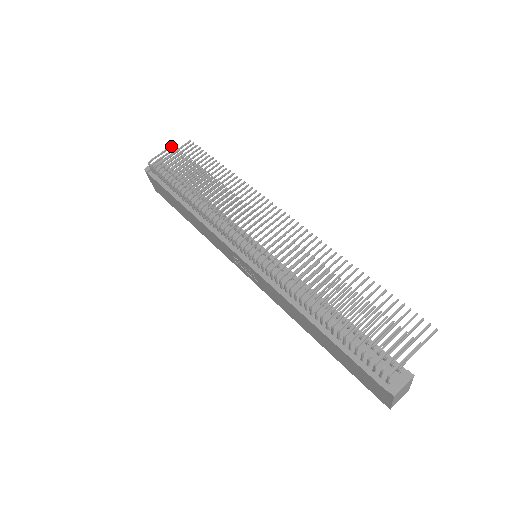
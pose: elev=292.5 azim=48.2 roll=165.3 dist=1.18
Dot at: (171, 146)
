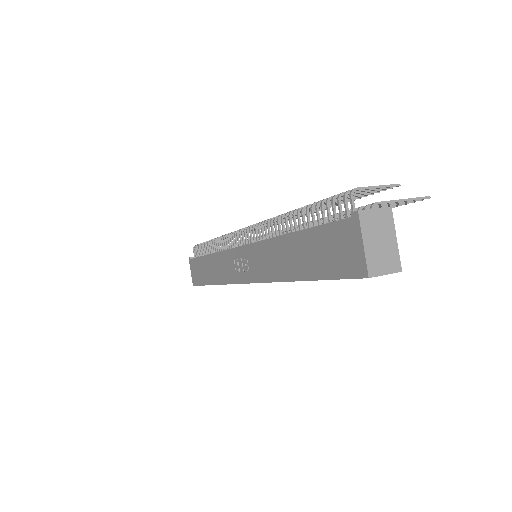
Dot at: occluded
